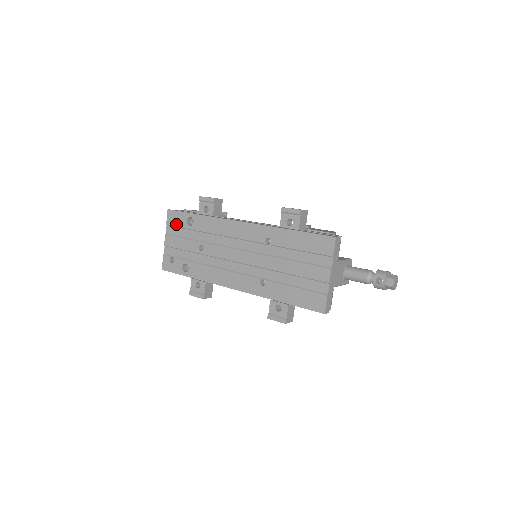
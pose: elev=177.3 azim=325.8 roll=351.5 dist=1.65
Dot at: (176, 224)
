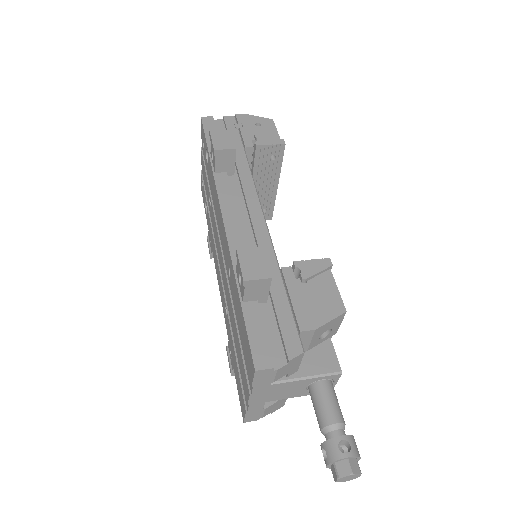
Dot at: occluded
